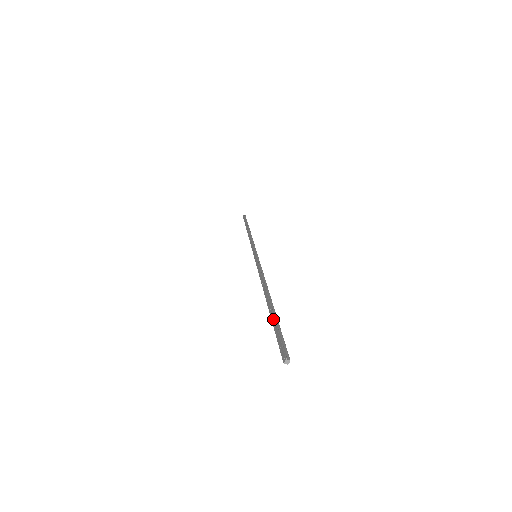
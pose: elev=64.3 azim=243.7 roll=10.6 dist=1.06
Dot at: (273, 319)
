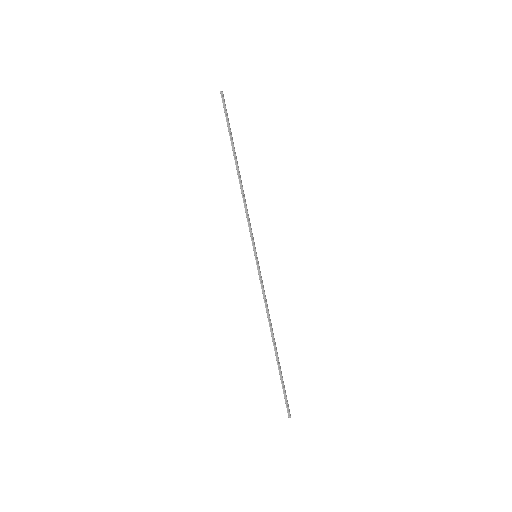
Dot at: (280, 377)
